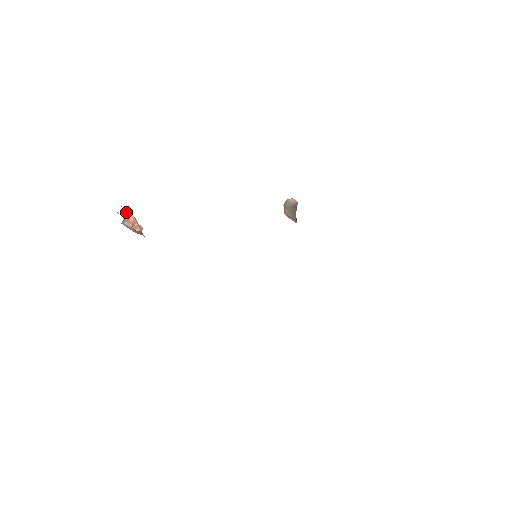
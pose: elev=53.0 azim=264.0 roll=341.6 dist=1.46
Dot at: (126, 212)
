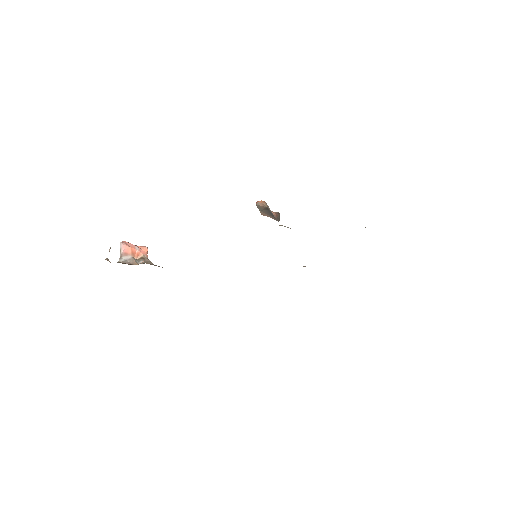
Dot at: (121, 247)
